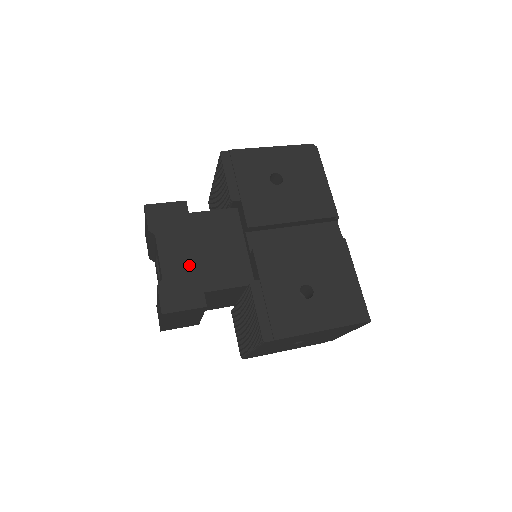
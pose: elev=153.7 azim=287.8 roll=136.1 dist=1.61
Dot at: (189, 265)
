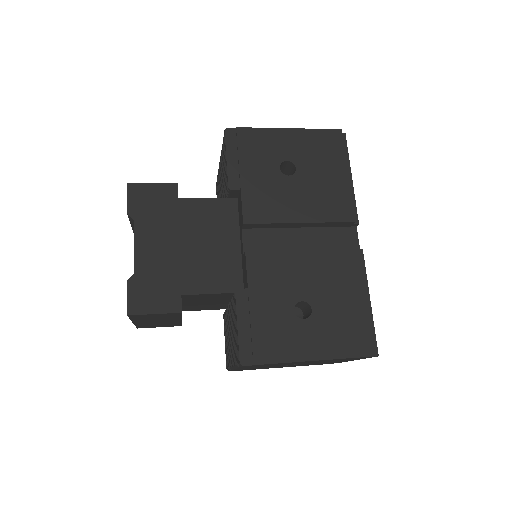
Dot at: (169, 260)
